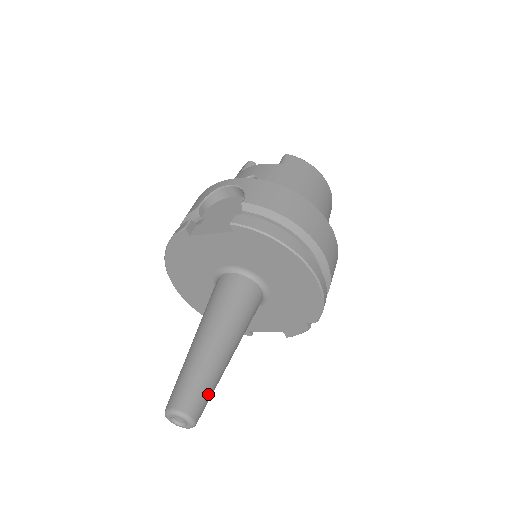
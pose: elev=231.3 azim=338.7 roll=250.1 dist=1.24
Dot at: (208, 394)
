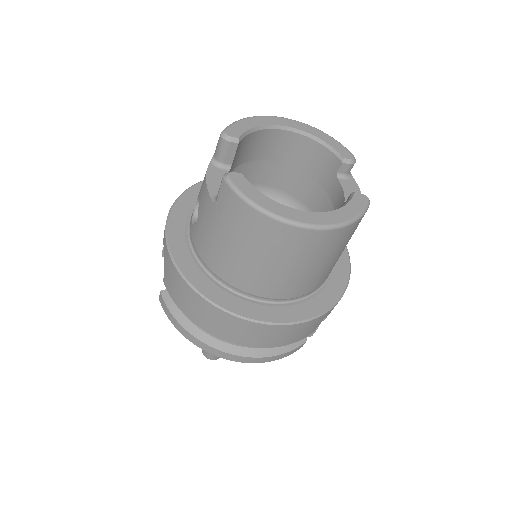
Dot at: occluded
